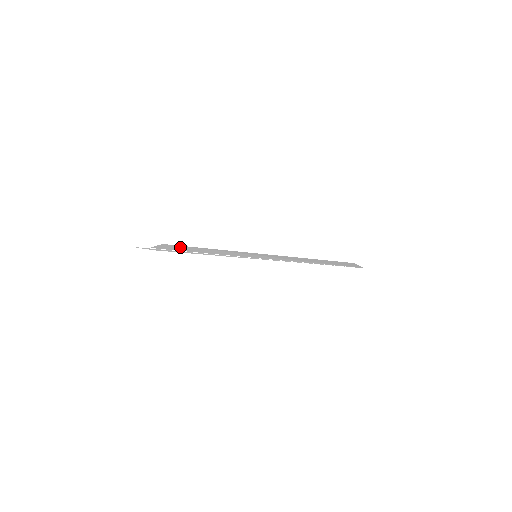
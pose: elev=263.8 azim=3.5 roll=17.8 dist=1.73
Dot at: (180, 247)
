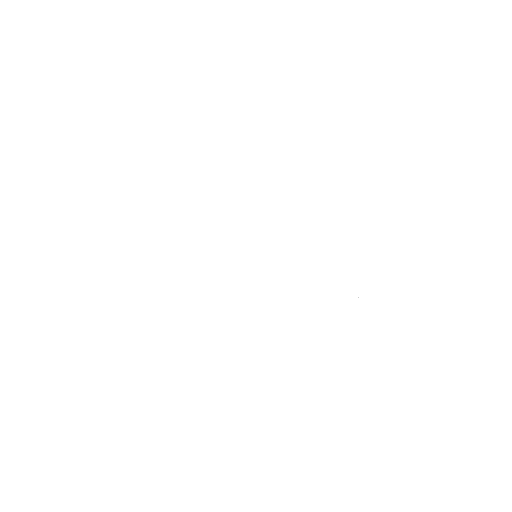
Dot at: occluded
